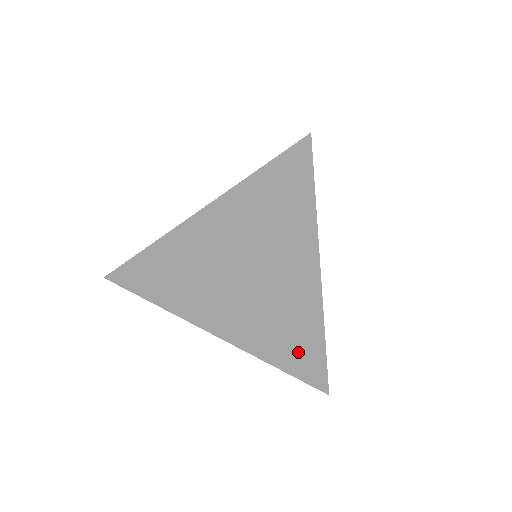
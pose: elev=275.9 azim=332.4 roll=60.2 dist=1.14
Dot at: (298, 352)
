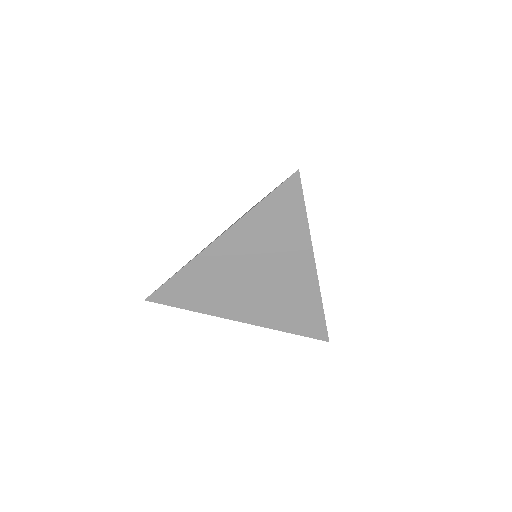
Dot at: (304, 318)
